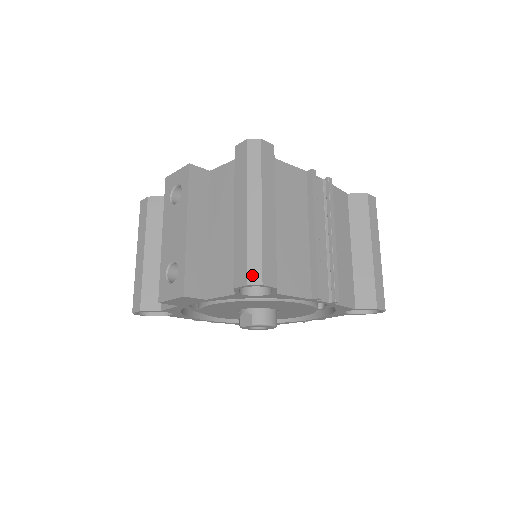
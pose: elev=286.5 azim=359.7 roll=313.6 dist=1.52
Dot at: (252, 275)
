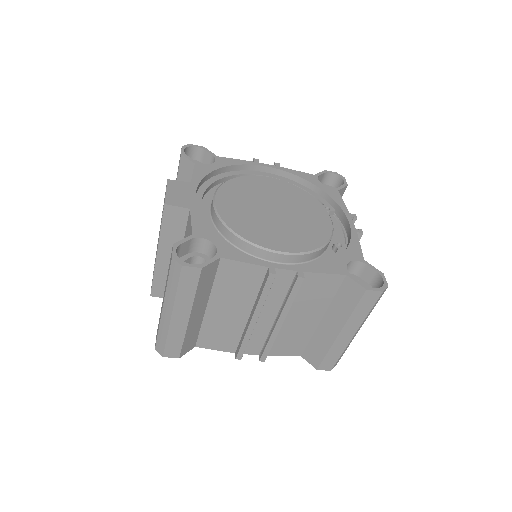
Dot at: (158, 347)
